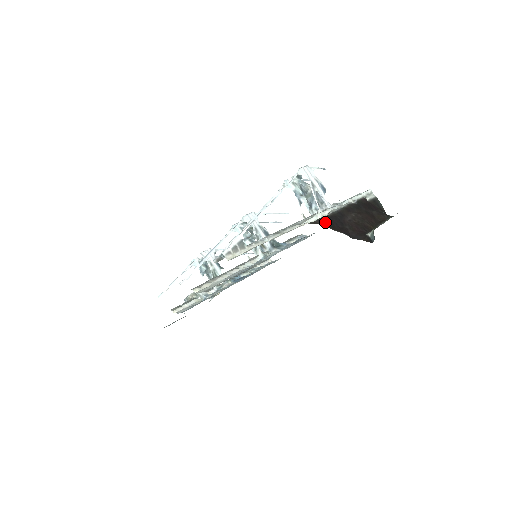
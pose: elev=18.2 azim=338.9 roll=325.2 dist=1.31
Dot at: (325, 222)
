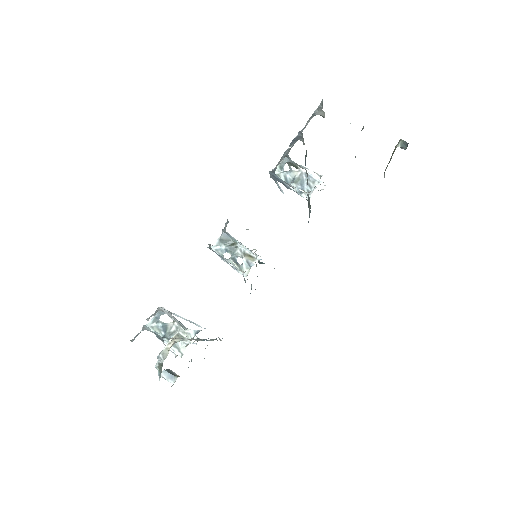
Dot at: occluded
